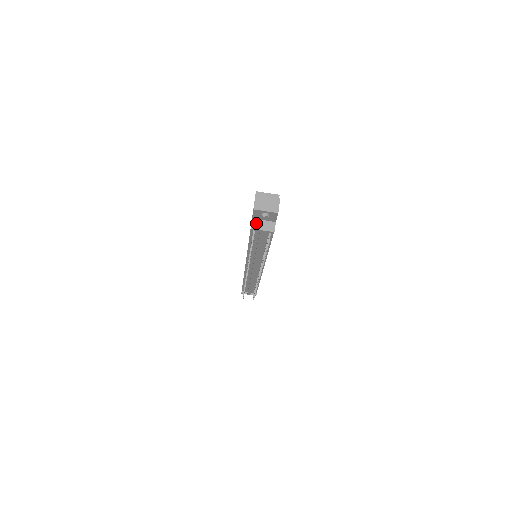
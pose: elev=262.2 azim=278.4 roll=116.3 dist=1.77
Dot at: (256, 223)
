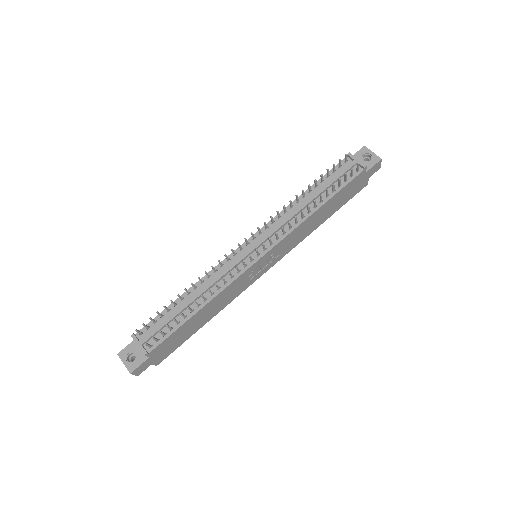
Dot at: occluded
